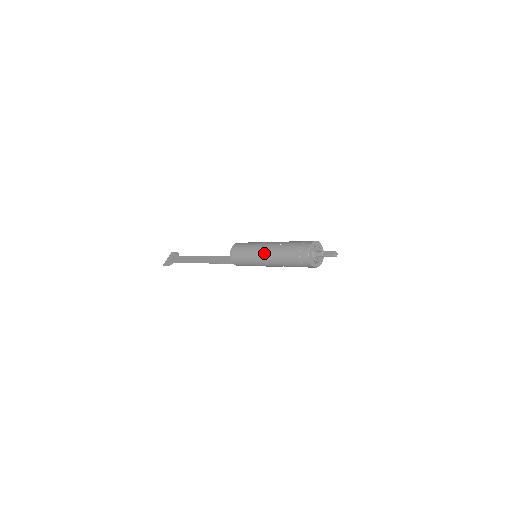
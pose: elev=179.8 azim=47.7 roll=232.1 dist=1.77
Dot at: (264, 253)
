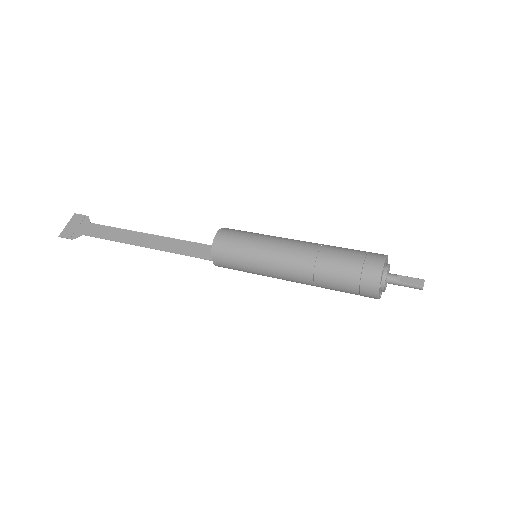
Dot at: (285, 260)
